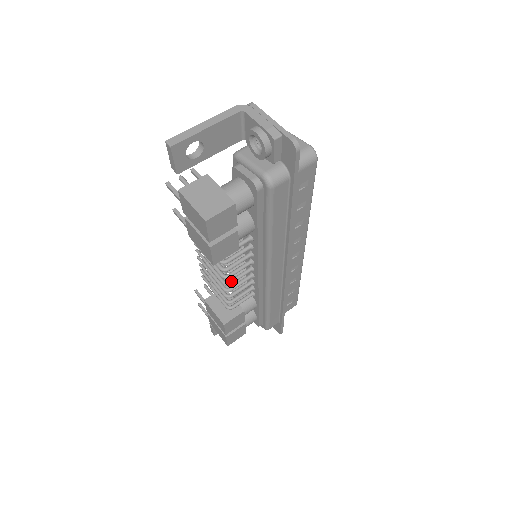
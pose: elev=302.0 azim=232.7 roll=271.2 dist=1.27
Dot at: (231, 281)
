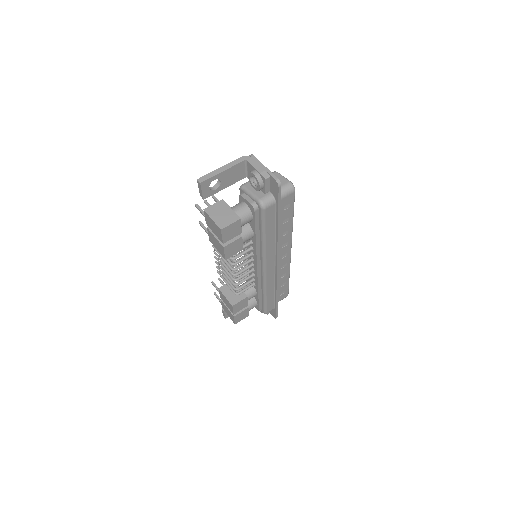
Dot at: (238, 273)
